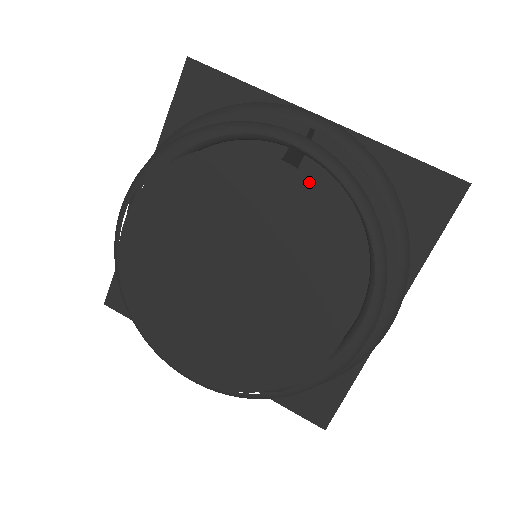
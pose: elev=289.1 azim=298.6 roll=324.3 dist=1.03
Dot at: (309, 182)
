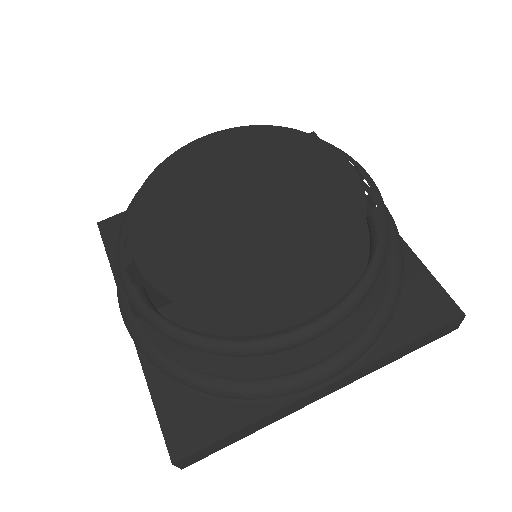
Dot at: (359, 183)
